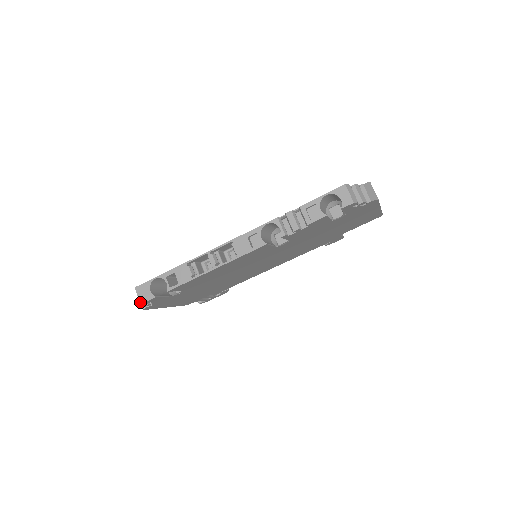
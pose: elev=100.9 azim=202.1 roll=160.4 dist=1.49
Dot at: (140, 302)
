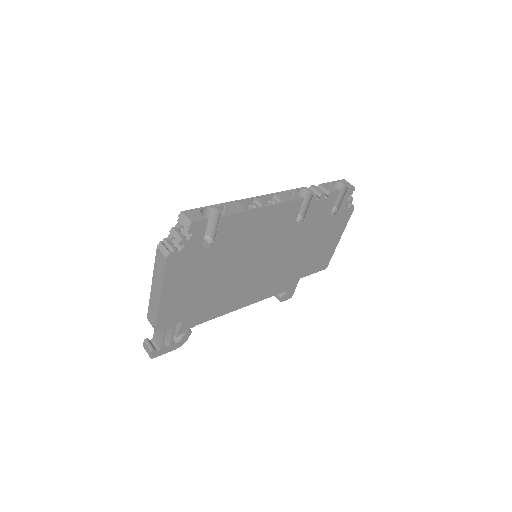
Dot at: (191, 221)
